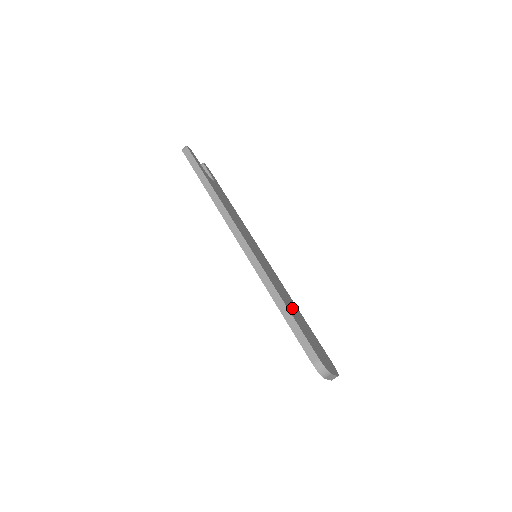
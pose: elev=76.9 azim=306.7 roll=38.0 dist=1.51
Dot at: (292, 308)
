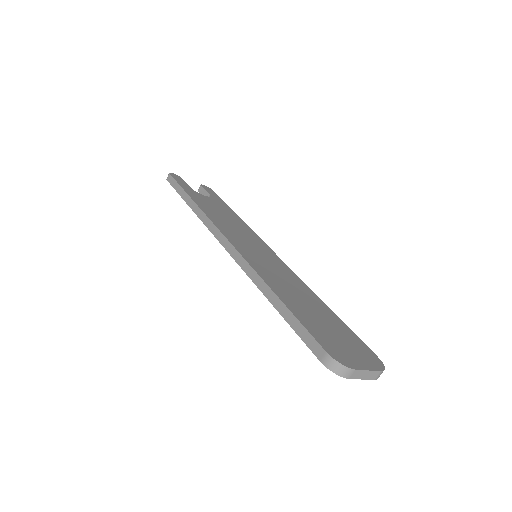
Dot at: (300, 300)
